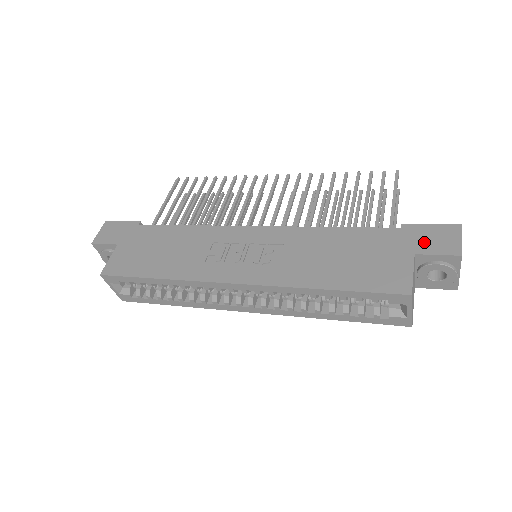
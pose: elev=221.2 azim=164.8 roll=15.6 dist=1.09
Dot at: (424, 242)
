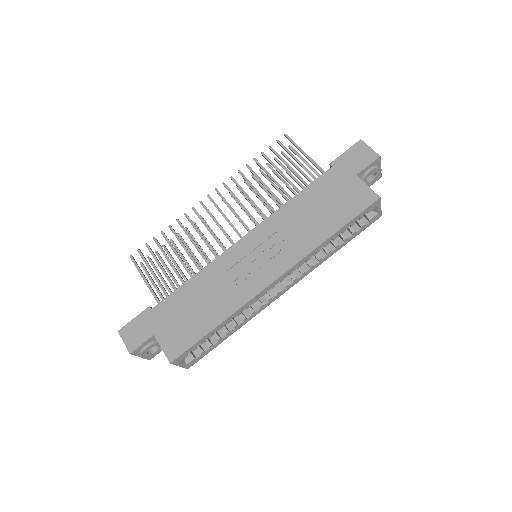
Dot at: (354, 164)
